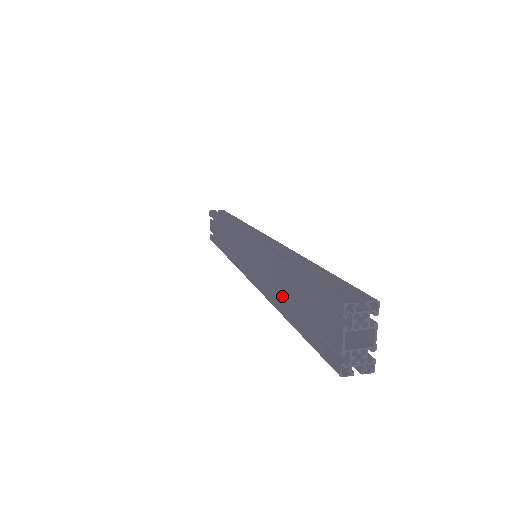
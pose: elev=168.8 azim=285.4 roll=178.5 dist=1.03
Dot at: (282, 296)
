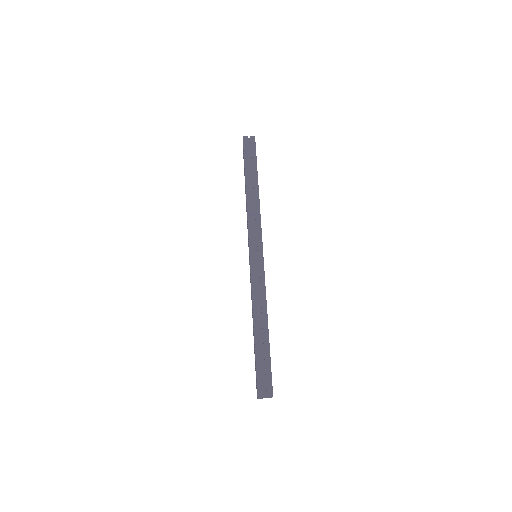
Dot at: occluded
